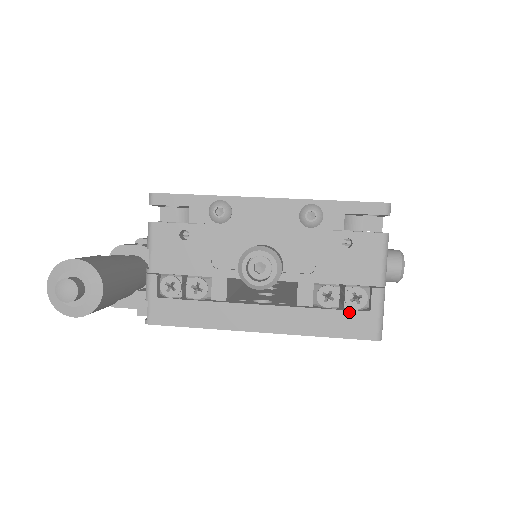
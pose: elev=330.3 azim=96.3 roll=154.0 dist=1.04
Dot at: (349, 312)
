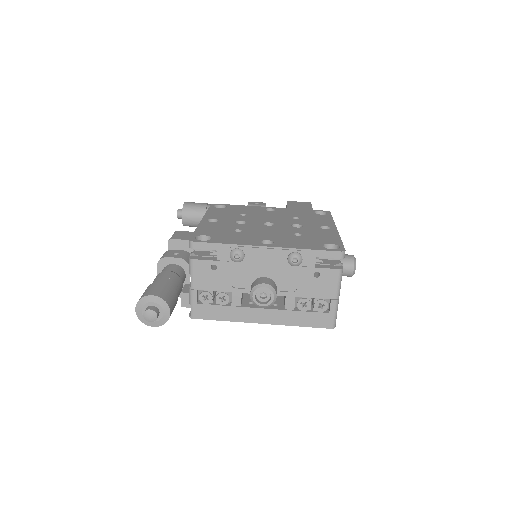
Dot at: (316, 313)
